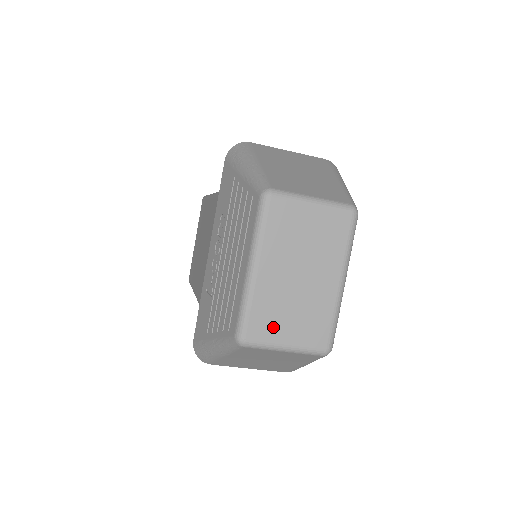
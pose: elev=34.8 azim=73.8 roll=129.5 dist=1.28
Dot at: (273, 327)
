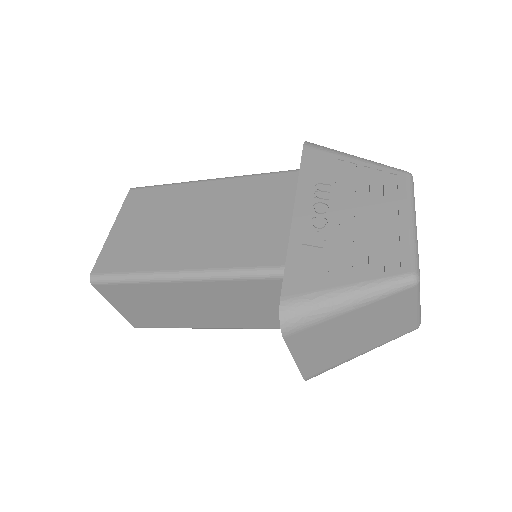
Dot at: occluded
